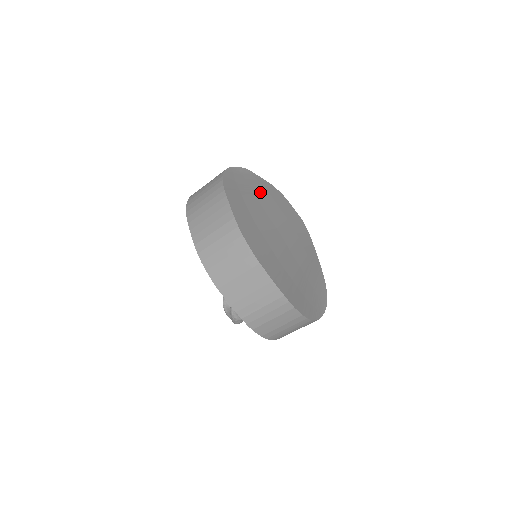
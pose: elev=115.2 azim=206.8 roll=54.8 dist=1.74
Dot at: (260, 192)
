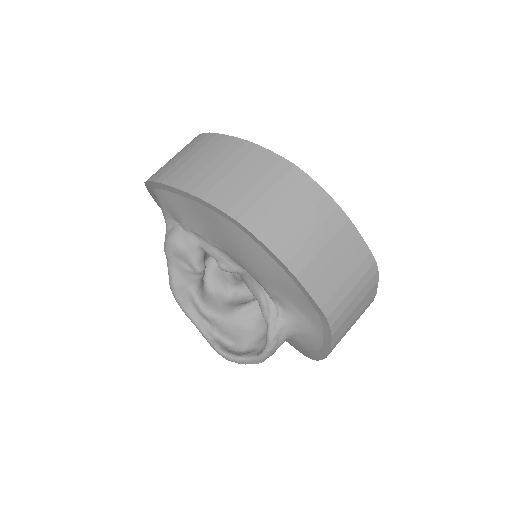
Dot at: occluded
